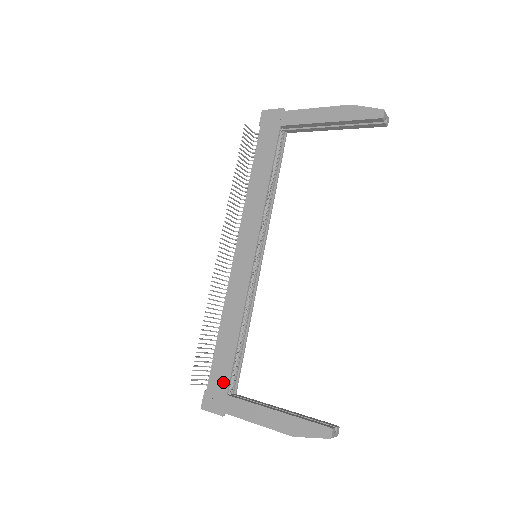
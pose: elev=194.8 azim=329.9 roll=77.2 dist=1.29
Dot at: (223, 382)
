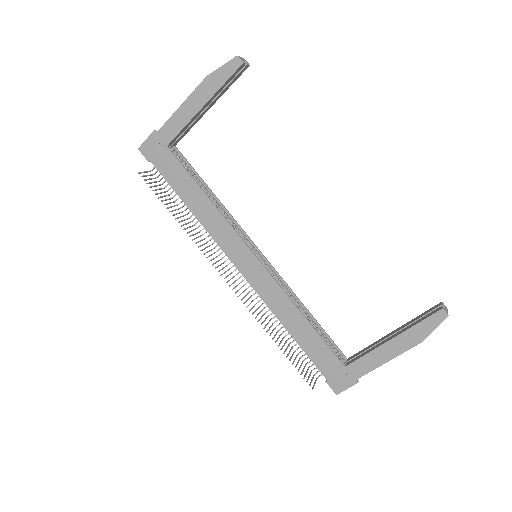
Dot at: (332, 362)
